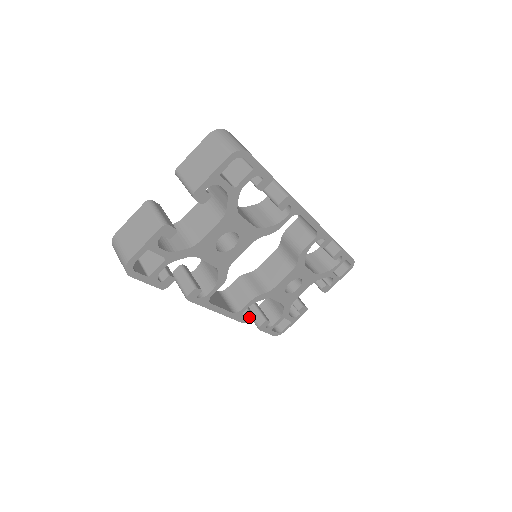
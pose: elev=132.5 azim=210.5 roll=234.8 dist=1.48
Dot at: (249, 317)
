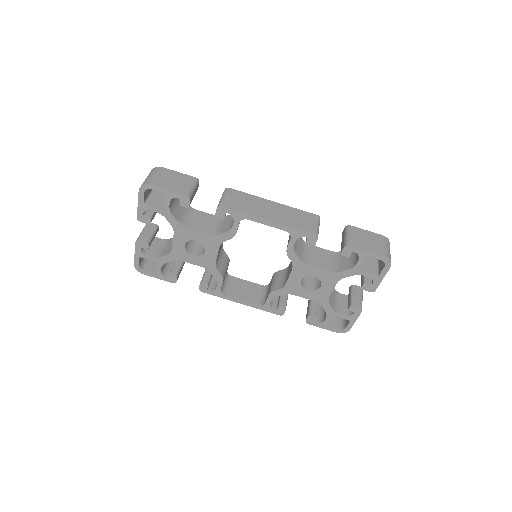
Dot at: (282, 310)
